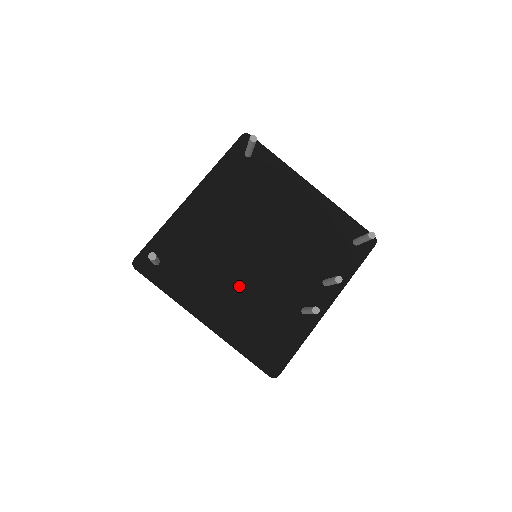
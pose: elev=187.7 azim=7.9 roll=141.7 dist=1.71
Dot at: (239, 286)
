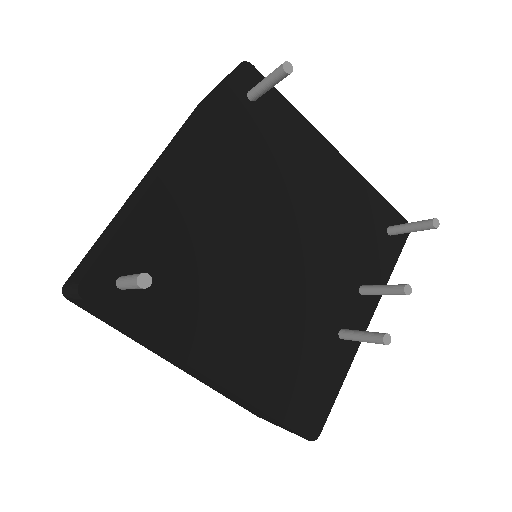
Dot at: (257, 309)
